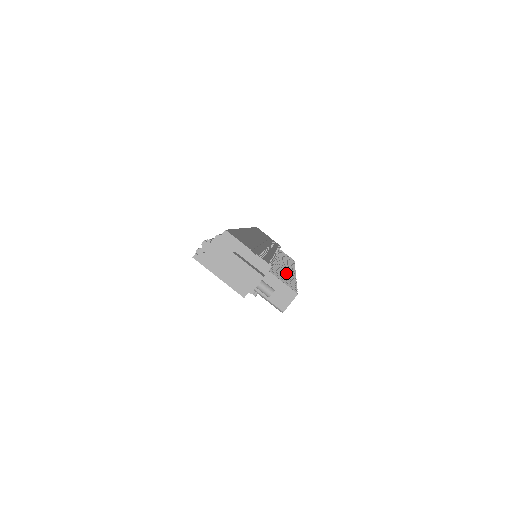
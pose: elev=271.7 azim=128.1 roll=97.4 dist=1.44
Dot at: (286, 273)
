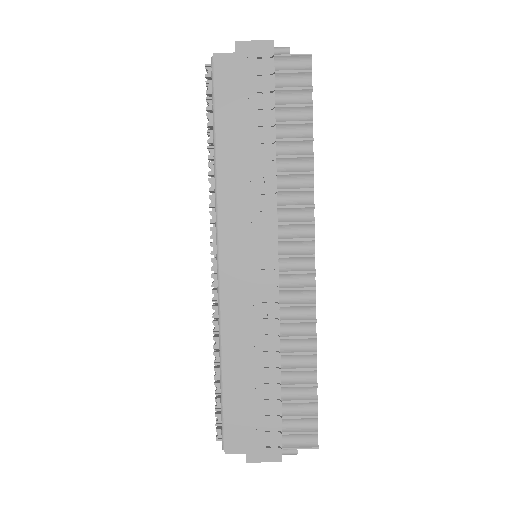
Dot at: (301, 355)
